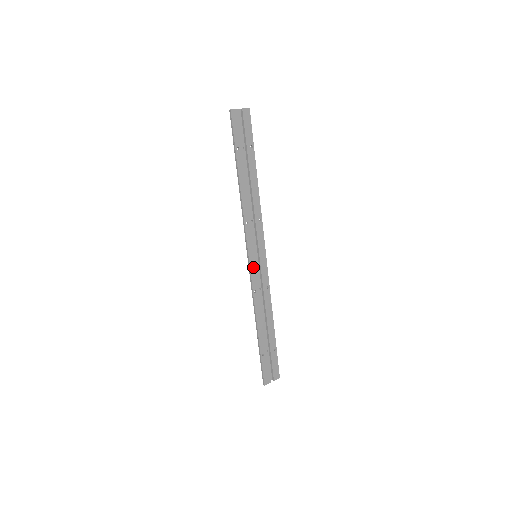
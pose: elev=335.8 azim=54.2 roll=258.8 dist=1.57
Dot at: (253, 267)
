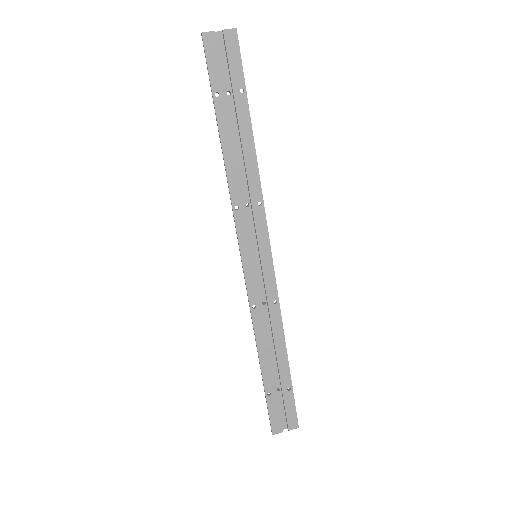
Dot at: (249, 272)
